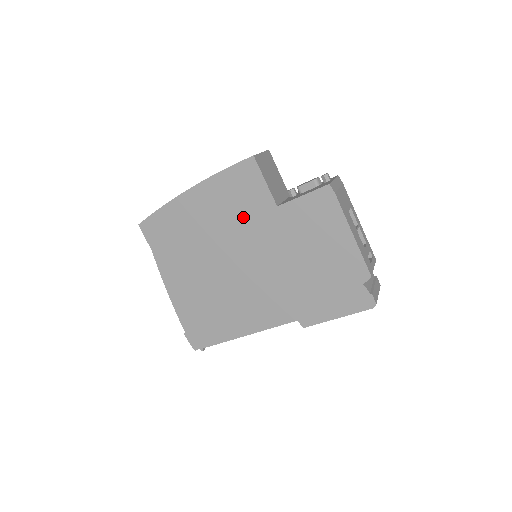
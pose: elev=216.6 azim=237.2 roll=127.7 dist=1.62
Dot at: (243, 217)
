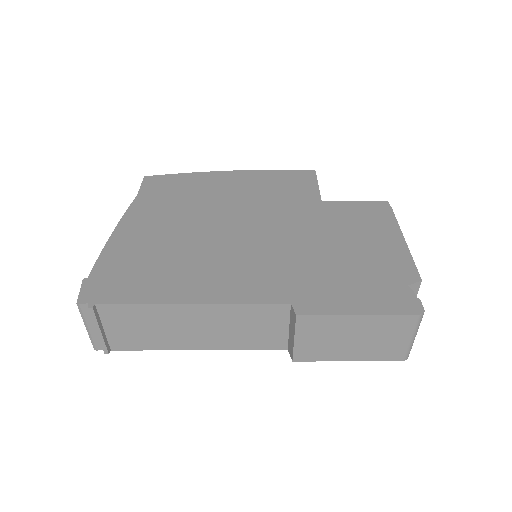
Dot at: (277, 199)
